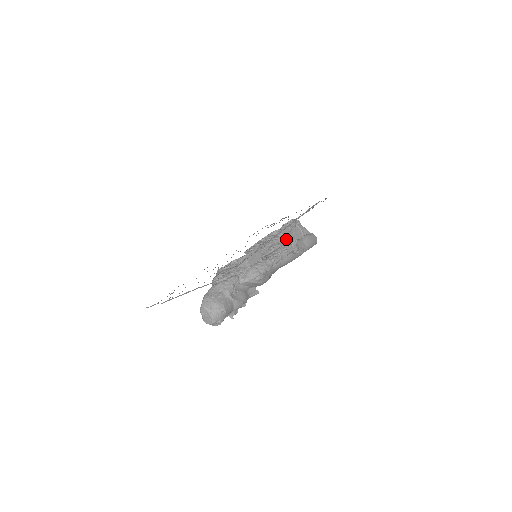
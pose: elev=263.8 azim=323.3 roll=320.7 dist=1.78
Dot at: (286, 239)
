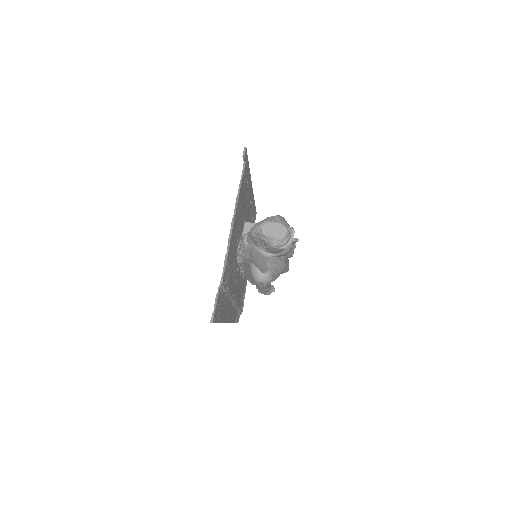
Dot at: occluded
